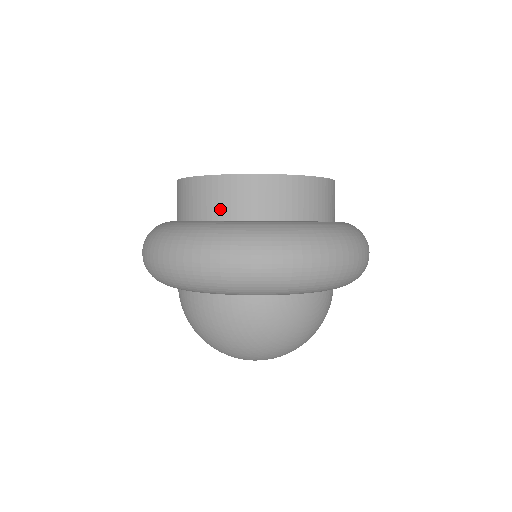
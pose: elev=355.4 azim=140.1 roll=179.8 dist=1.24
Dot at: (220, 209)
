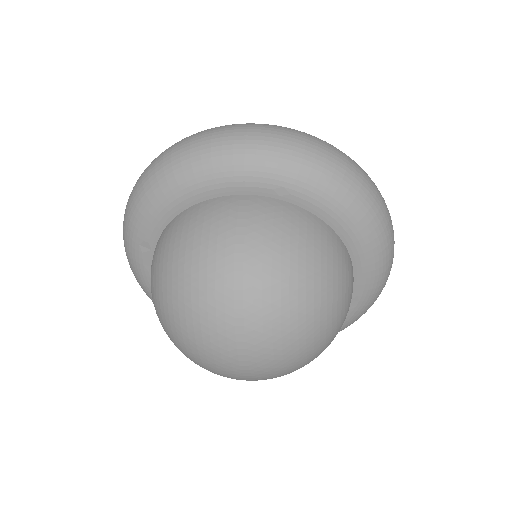
Dot at: occluded
